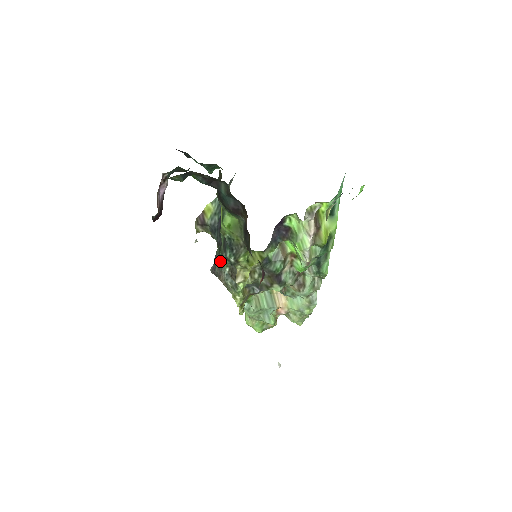
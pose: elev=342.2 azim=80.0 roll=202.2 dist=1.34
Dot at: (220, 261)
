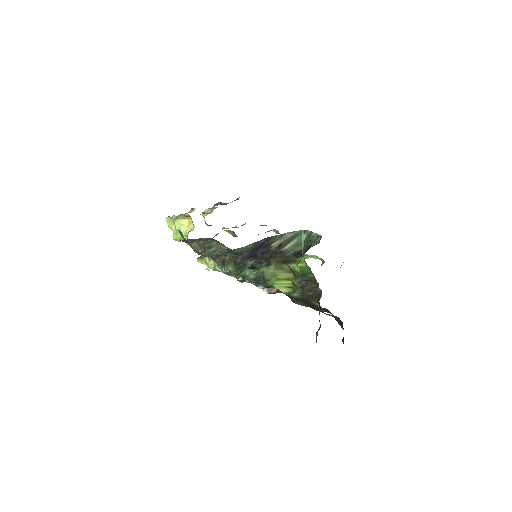
Dot at: occluded
